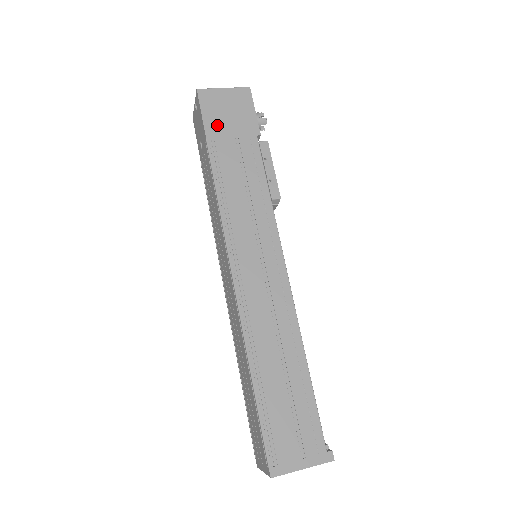
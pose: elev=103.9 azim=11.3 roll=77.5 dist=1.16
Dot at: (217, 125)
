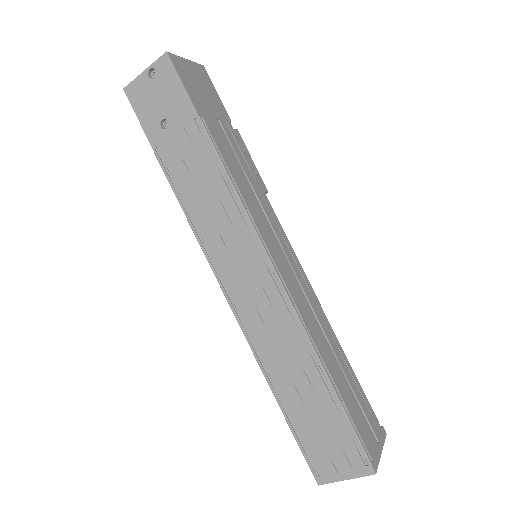
Dot at: (200, 101)
